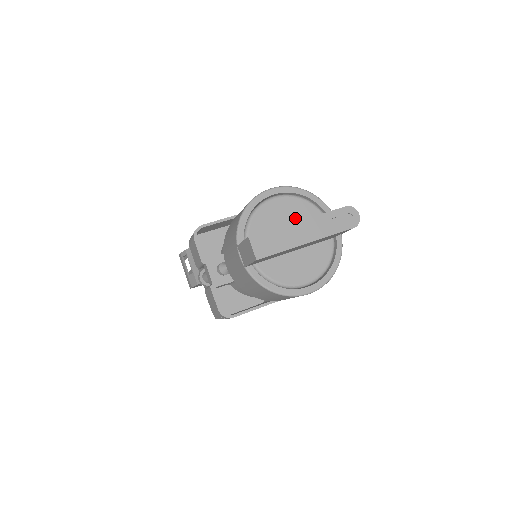
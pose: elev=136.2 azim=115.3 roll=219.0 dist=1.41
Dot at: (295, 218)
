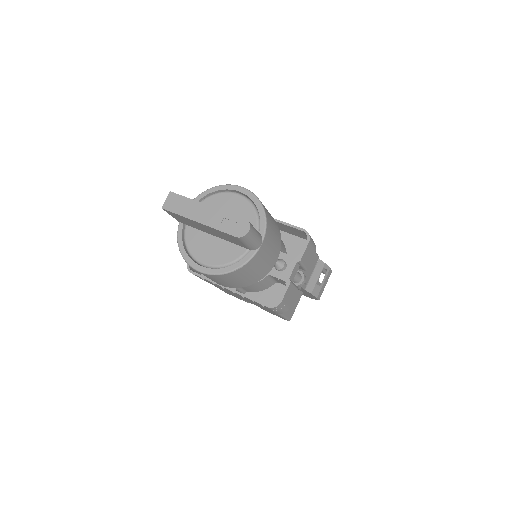
Dot at: occluded
